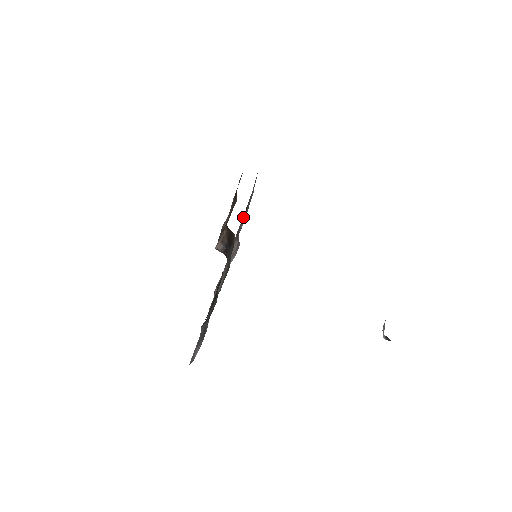
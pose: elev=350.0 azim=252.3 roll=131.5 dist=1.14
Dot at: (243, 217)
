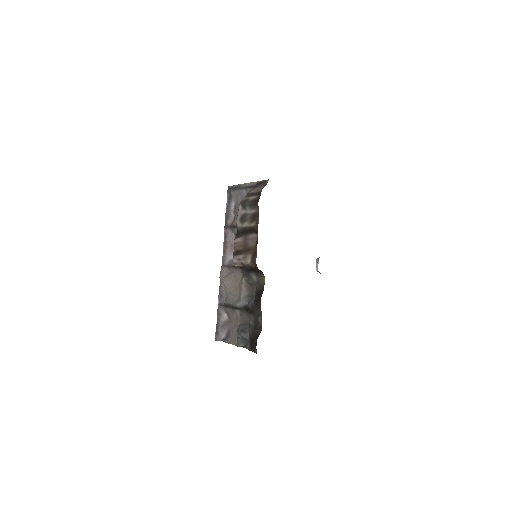
Dot at: (228, 200)
